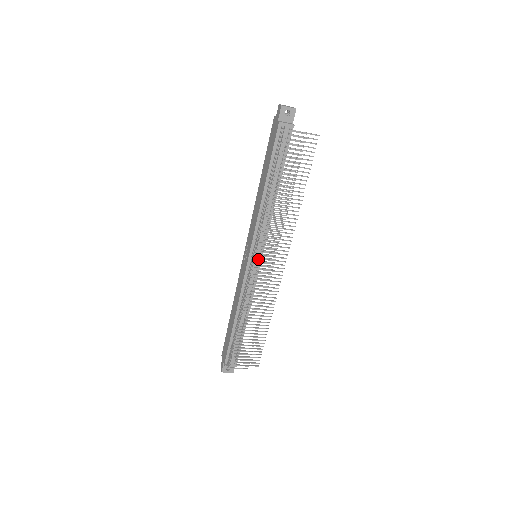
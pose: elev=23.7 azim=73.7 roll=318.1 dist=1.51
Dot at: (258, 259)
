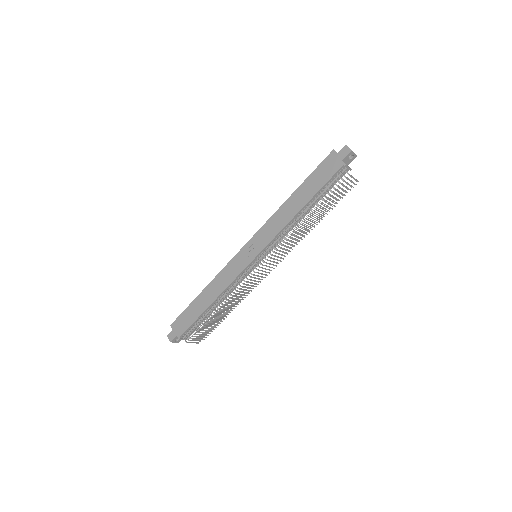
Dot at: (259, 260)
